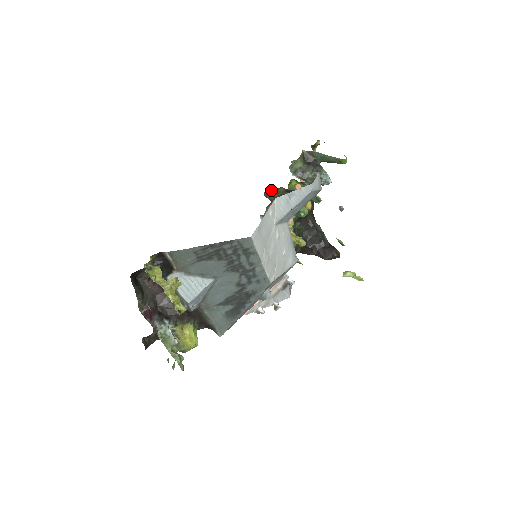
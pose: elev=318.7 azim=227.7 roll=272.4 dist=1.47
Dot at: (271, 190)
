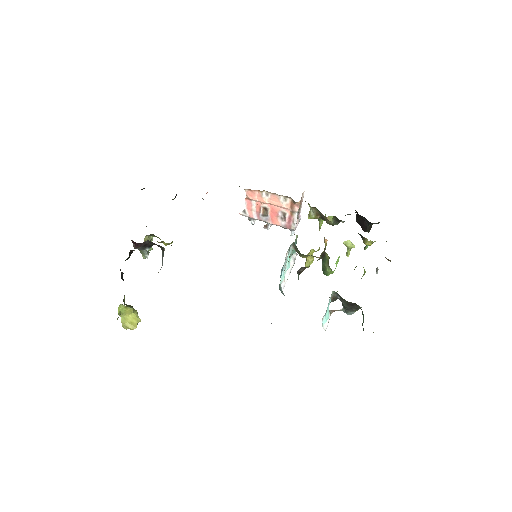
Dot at: occluded
